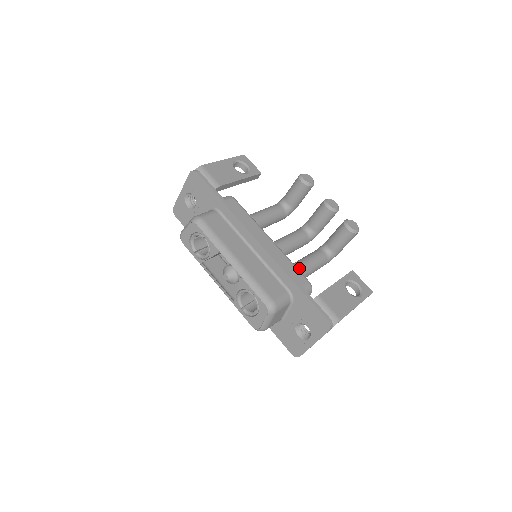
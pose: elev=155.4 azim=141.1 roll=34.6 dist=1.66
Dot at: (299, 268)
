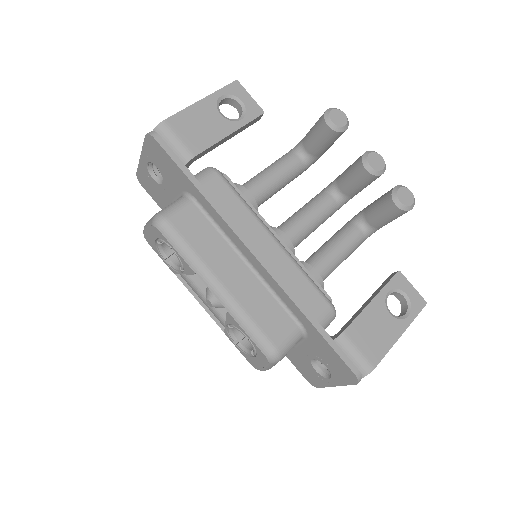
Dot at: (320, 267)
